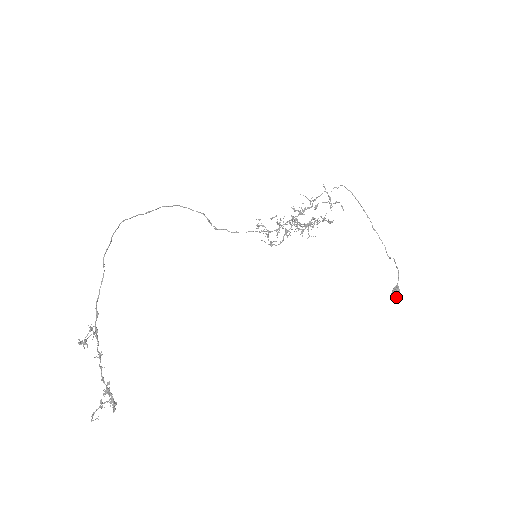
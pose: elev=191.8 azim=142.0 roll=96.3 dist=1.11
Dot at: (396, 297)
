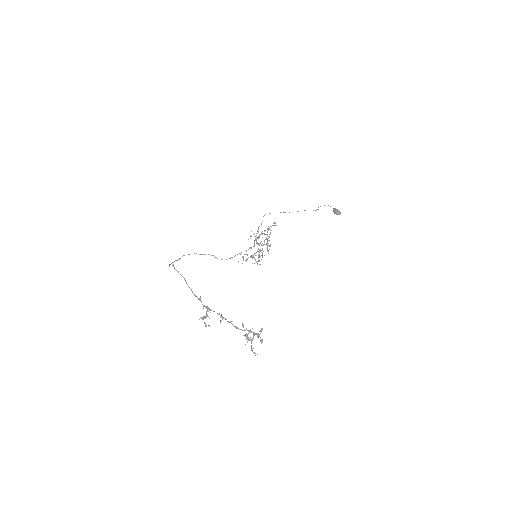
Dot at: (338, 212)
